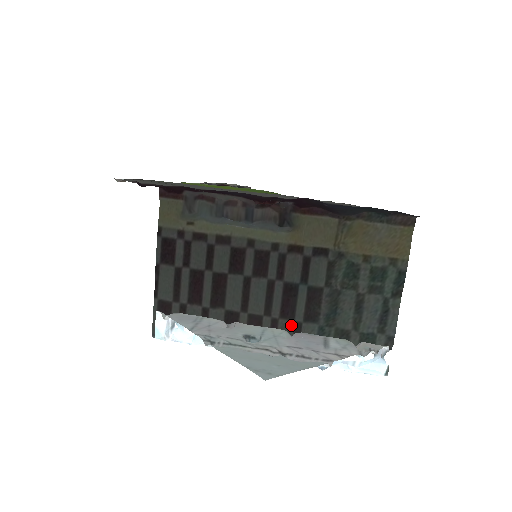
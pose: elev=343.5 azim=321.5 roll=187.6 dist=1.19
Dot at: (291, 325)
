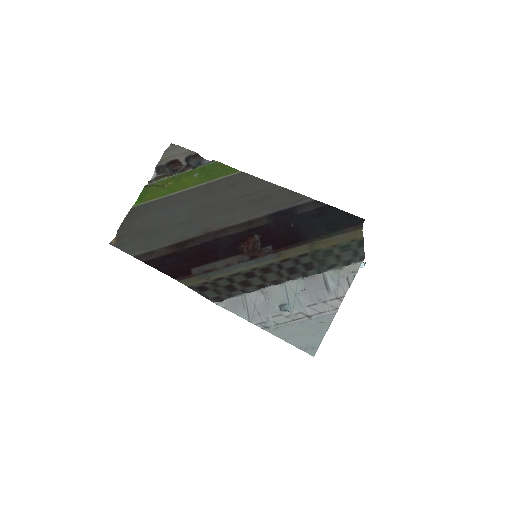
Dot at: (299, 275)
